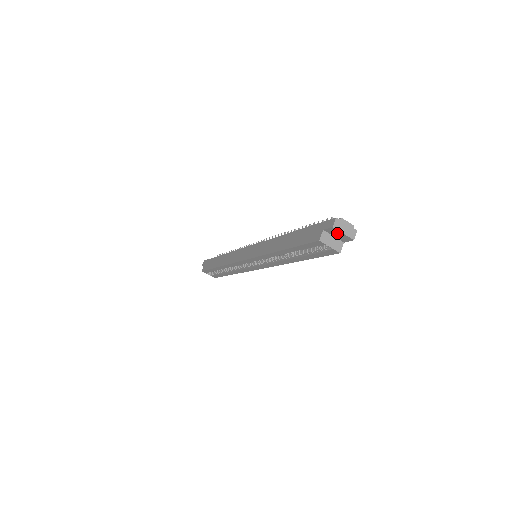
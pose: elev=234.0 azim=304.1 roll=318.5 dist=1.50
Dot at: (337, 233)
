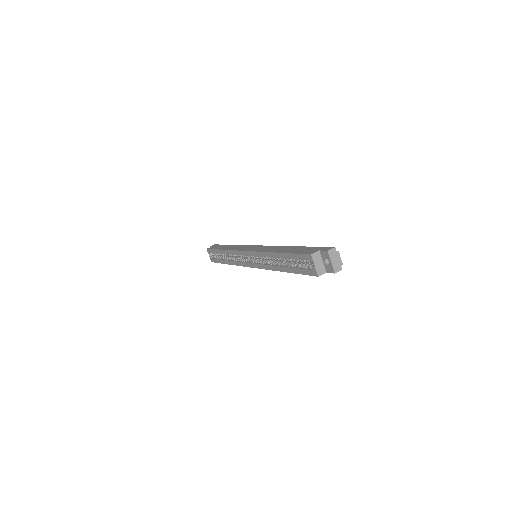
Dot at: (327, 261)
